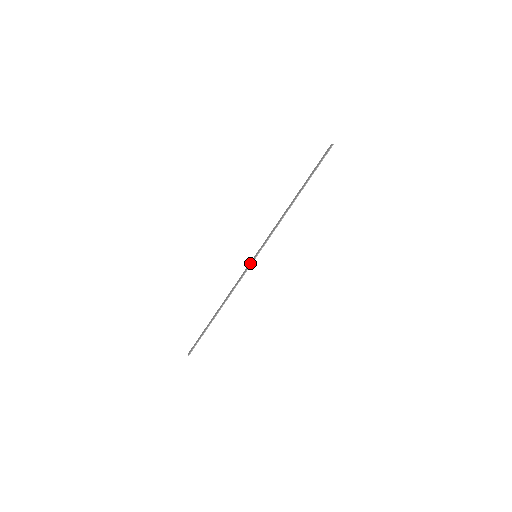
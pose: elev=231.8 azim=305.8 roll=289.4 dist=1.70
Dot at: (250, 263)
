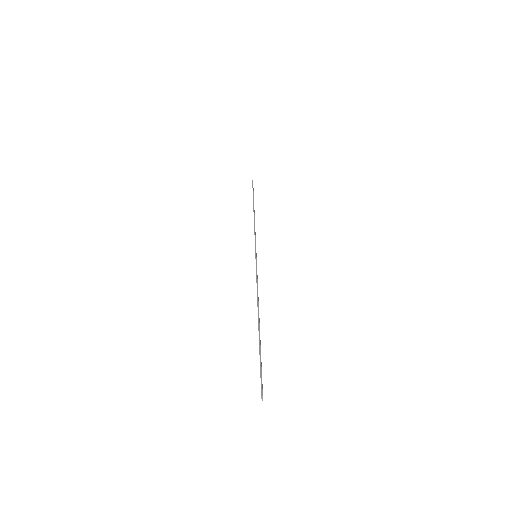
Dot at: occluded
